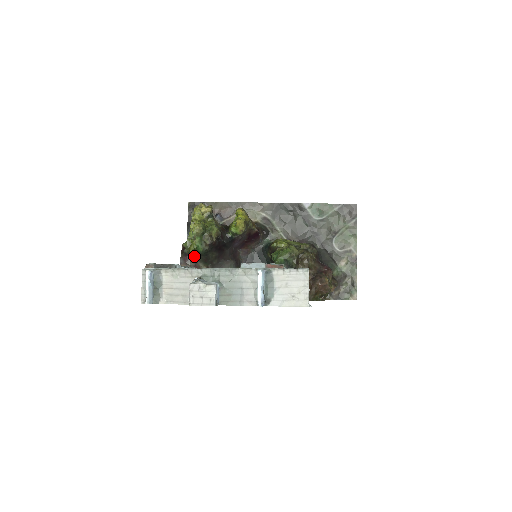
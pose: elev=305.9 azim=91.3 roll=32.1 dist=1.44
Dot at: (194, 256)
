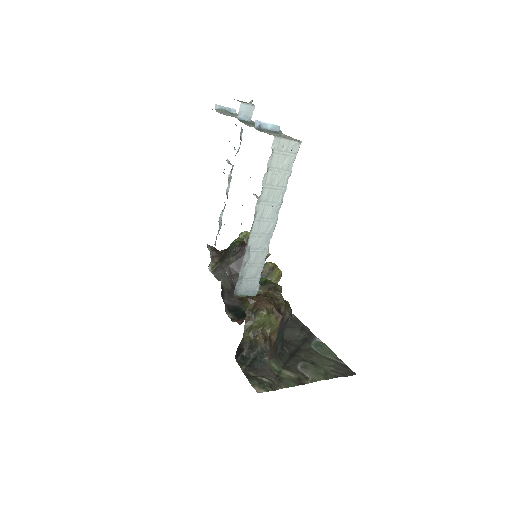
Dot at: (222, 252)
